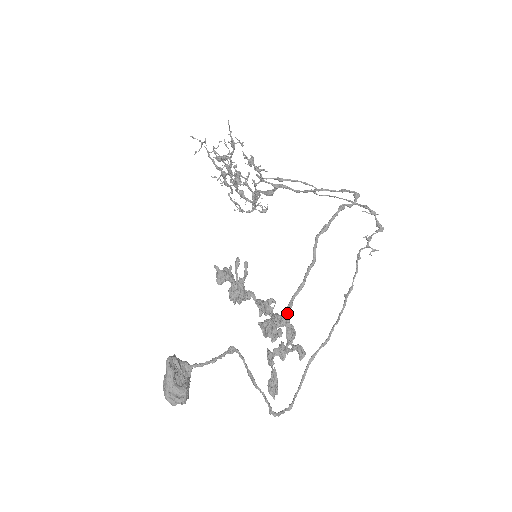
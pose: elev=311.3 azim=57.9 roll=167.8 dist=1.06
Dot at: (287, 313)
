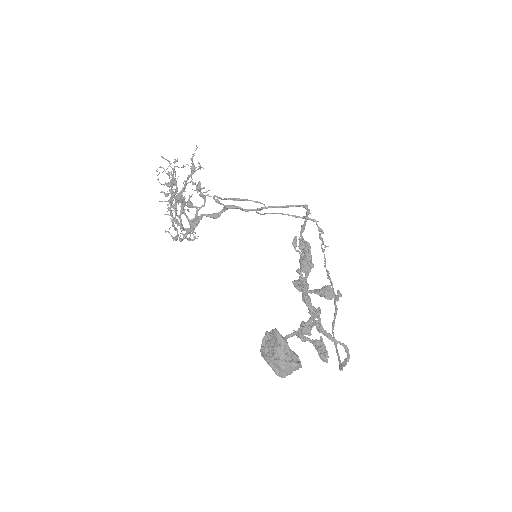
Dot at: occluded
